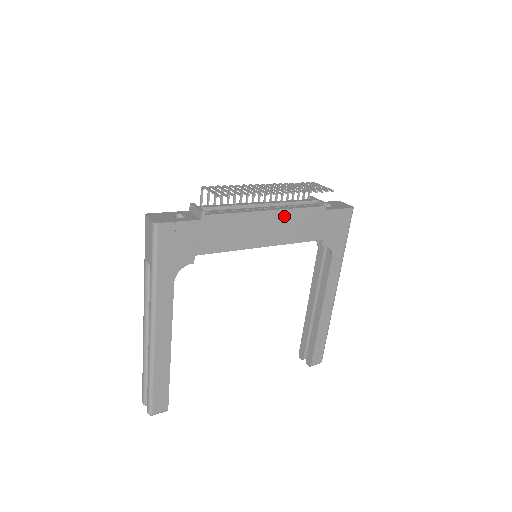
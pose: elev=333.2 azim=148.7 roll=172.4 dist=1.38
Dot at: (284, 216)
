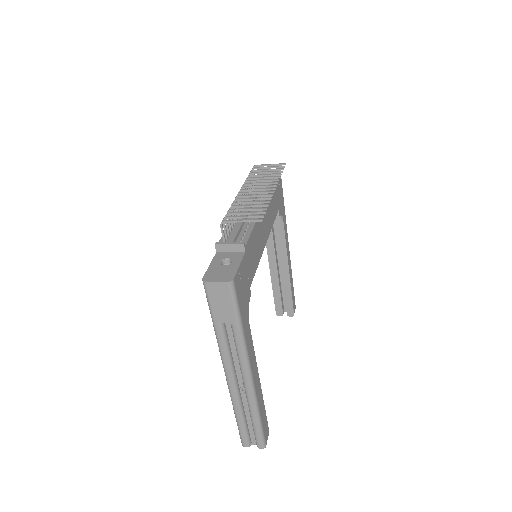
Dot at: (266, 207)
